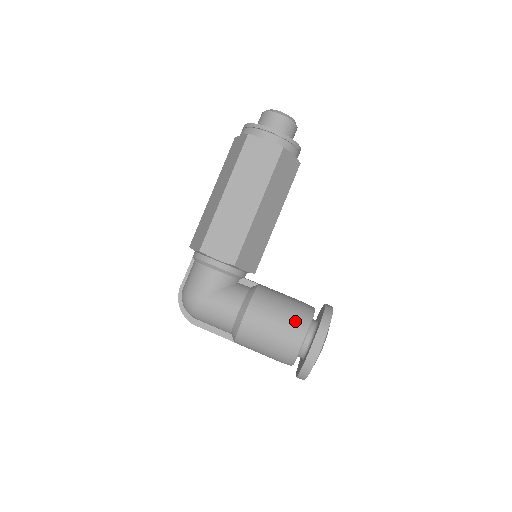
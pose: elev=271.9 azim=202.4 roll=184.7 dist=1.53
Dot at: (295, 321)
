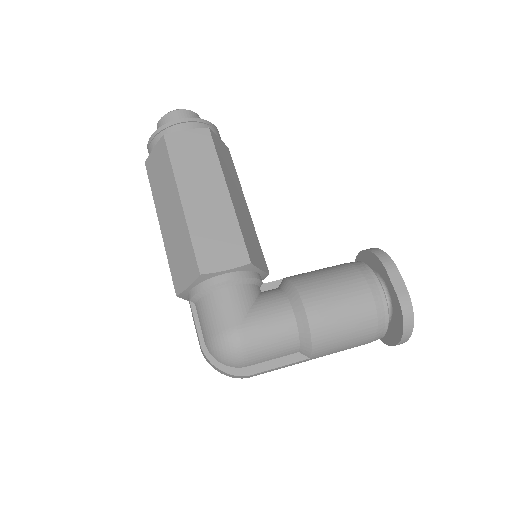
Dot at: (356, 275)
